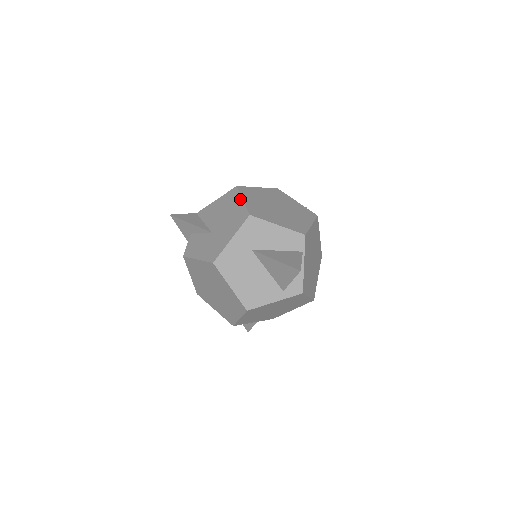
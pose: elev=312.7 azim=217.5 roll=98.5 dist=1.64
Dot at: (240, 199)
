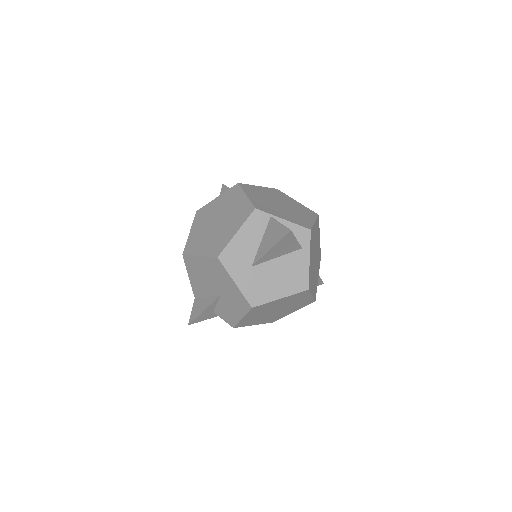
Dot at: (197, 258)
